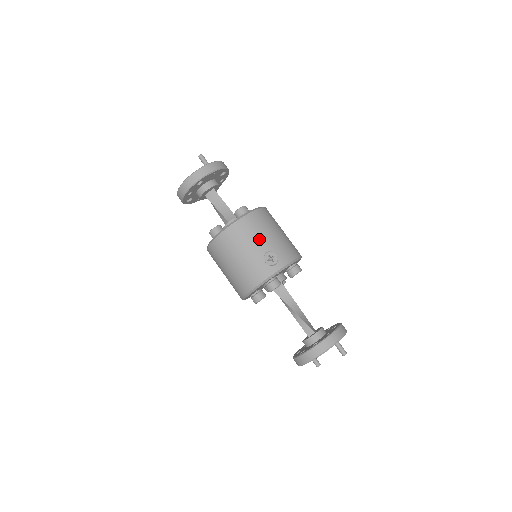
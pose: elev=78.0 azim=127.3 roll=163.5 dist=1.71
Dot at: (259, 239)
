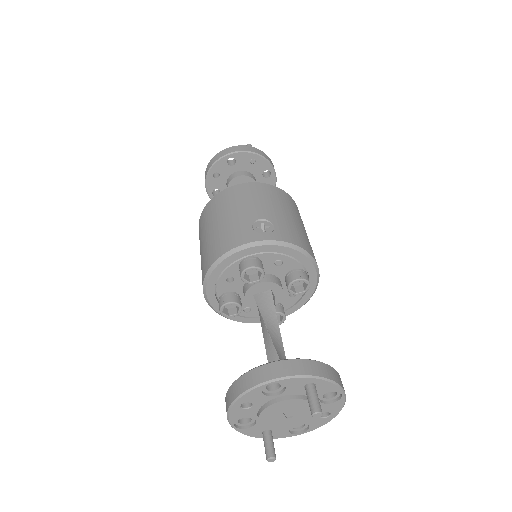
Dot at: (261, 205)
